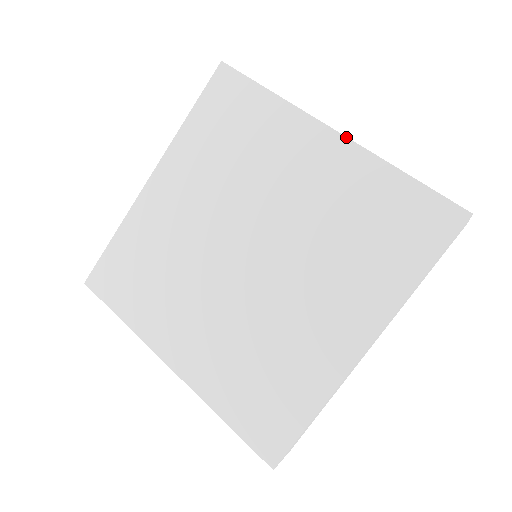
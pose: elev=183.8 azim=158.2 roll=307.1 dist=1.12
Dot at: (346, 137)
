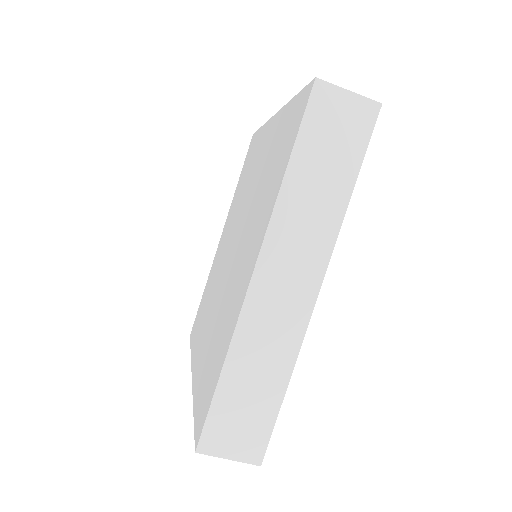
Dot at: (278, 112)
